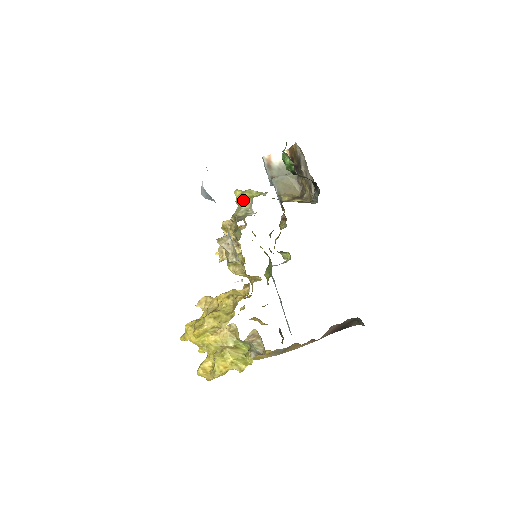
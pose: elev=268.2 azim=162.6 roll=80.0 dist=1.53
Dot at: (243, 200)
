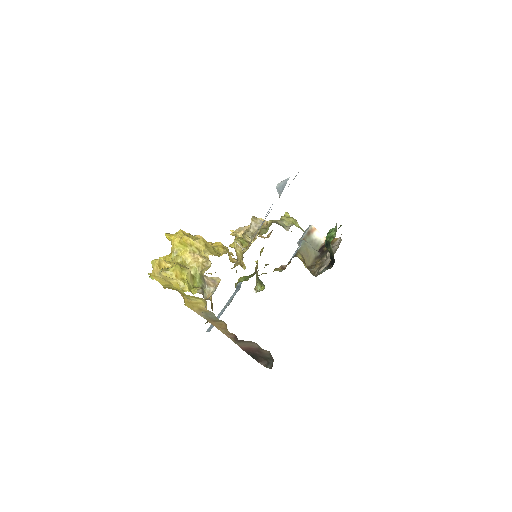
Dot at: (288, 220)
